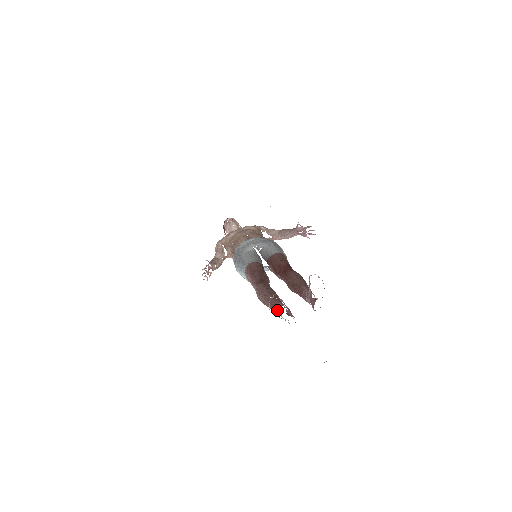
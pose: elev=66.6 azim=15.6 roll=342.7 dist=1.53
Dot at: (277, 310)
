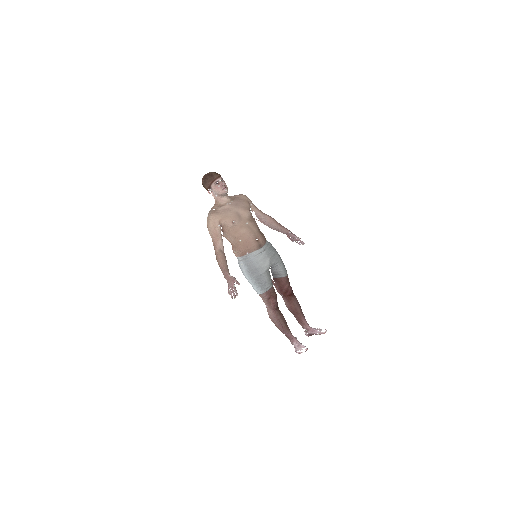
Dot at: (289, 338)
